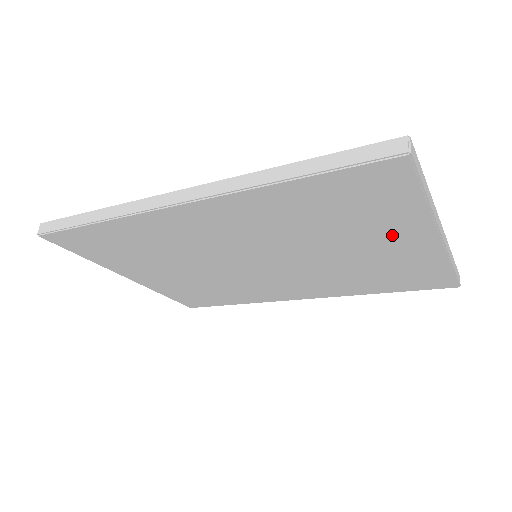
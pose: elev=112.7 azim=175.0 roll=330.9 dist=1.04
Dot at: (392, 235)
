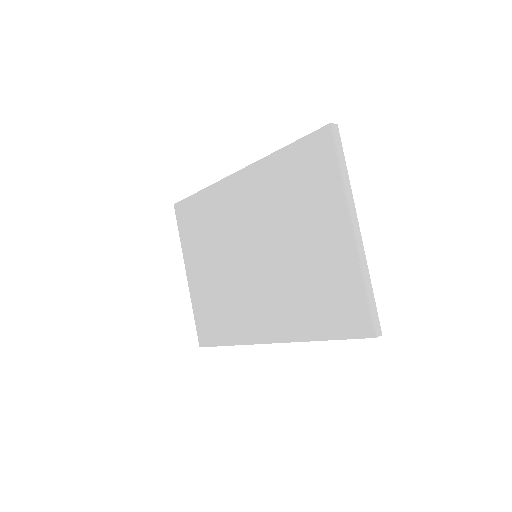
Dot at: (325, 220)
